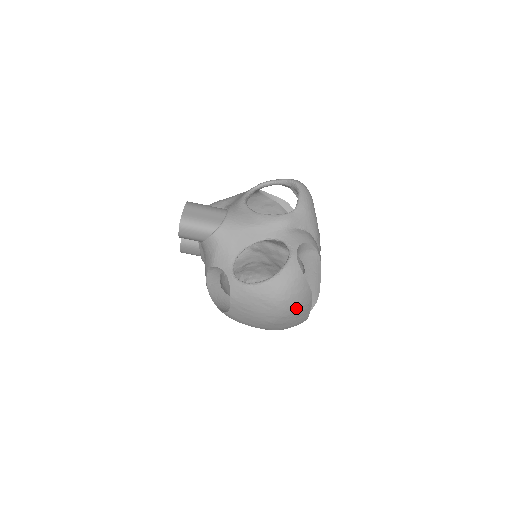
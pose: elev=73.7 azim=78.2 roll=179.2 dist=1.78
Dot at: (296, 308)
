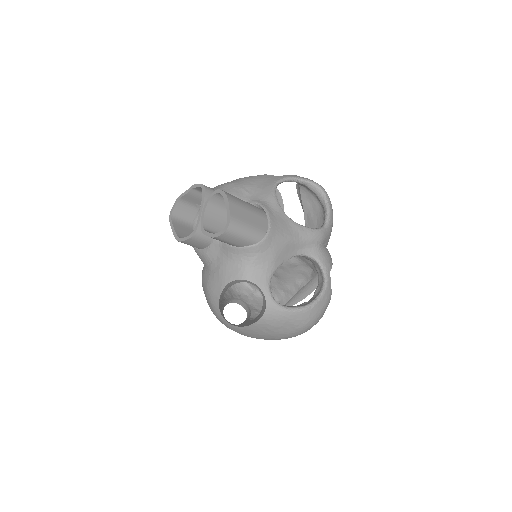
Dot at: occluded
